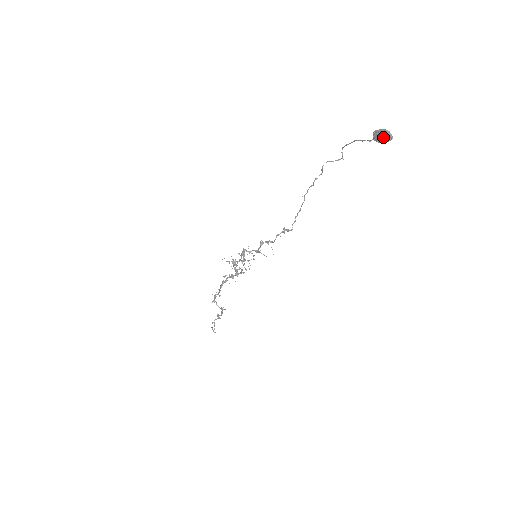
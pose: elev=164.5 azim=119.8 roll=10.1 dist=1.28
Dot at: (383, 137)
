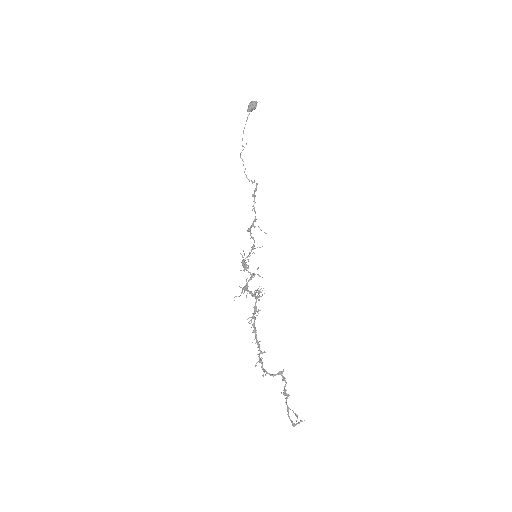
Dot at: (252, 102)
